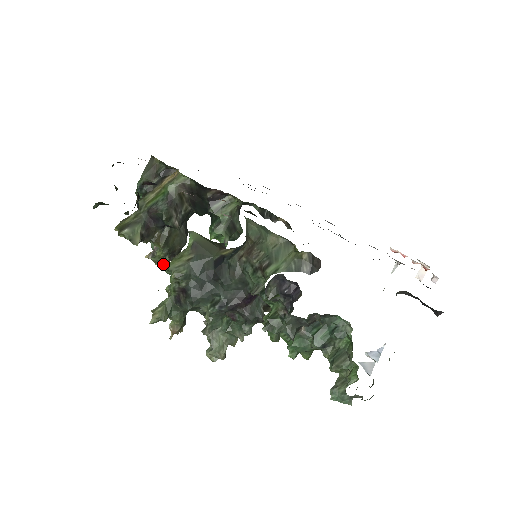
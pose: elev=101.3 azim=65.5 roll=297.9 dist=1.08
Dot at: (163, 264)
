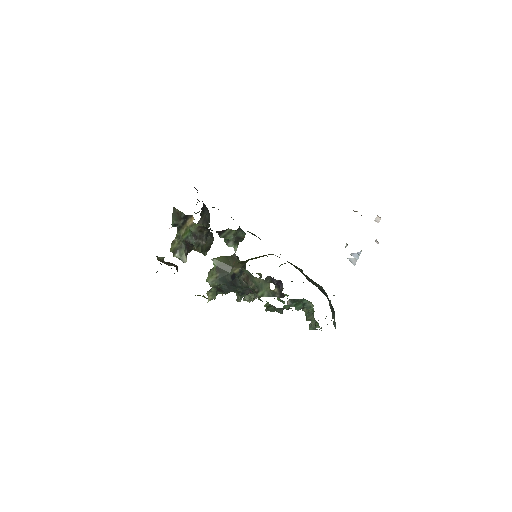
Dot at: occluded
